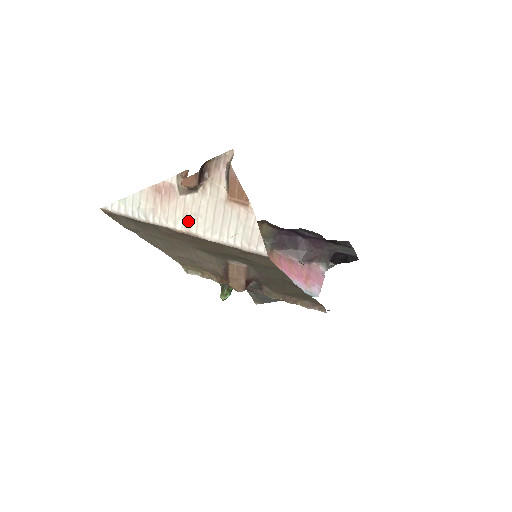
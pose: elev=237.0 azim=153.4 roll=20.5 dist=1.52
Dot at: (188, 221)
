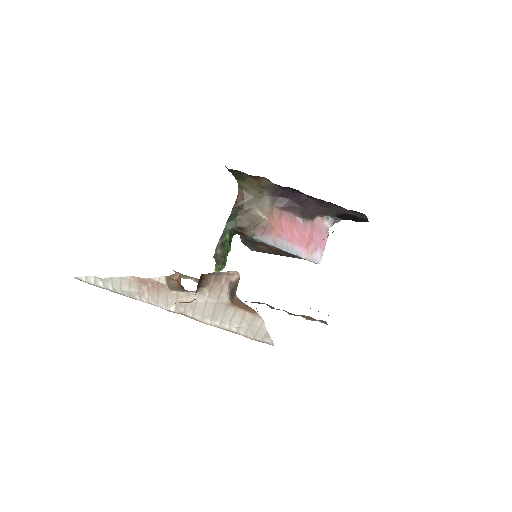
Dot at: (183, 308)
